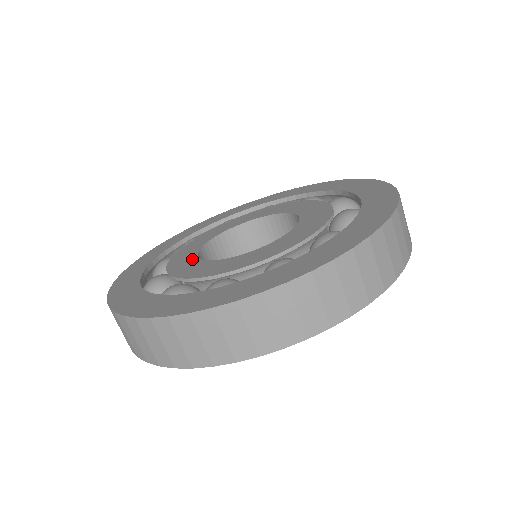
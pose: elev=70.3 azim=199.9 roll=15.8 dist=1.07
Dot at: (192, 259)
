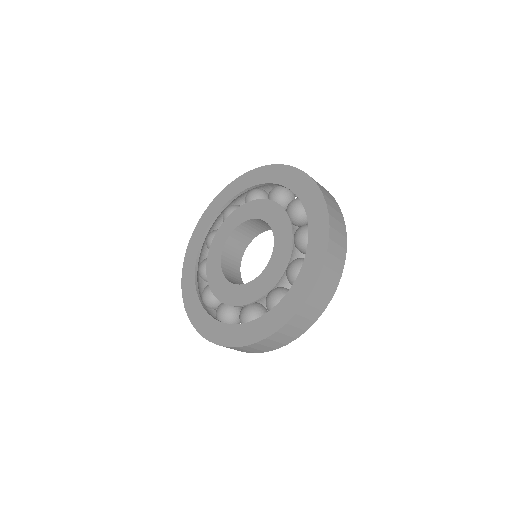
Dot at: (222, 243)
